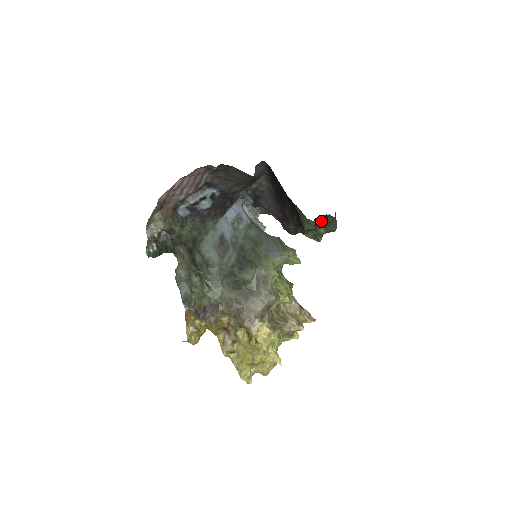
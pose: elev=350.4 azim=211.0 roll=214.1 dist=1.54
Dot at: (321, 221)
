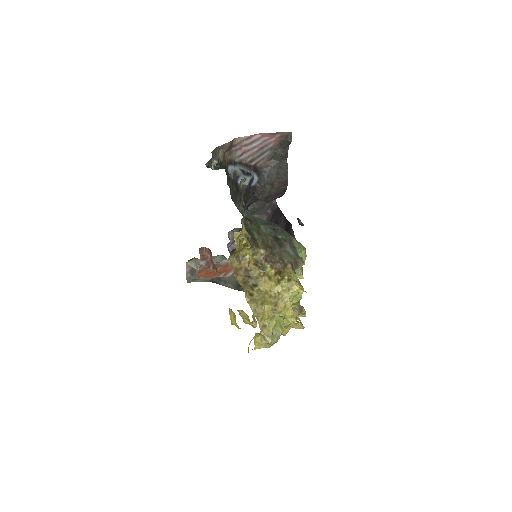
Dot at: occluded
